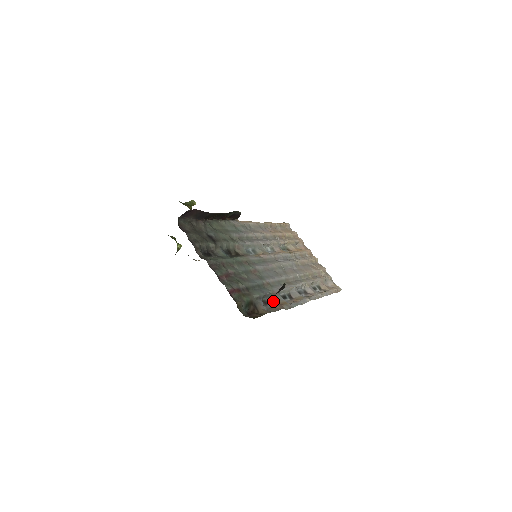
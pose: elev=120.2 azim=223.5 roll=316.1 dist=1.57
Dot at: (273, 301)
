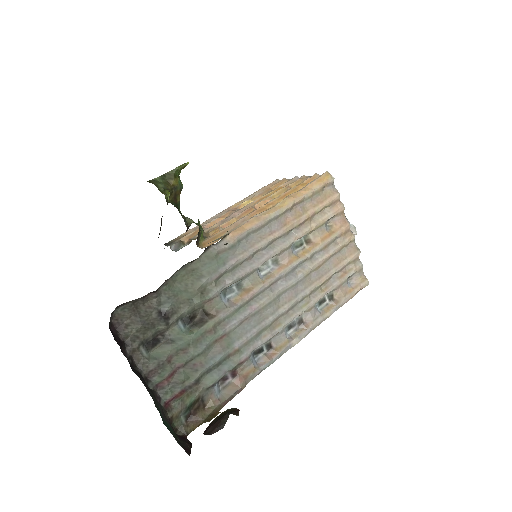
Dot at: (236, 372)
